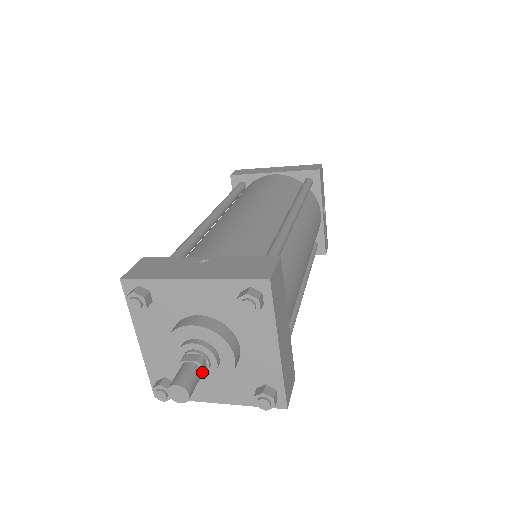
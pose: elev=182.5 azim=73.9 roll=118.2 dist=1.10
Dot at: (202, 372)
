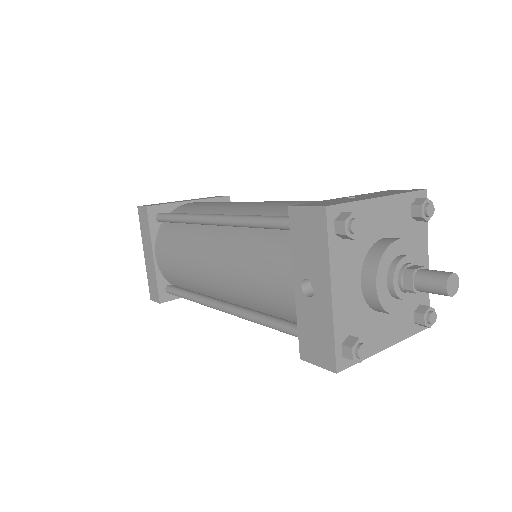
Dot at: occluded
